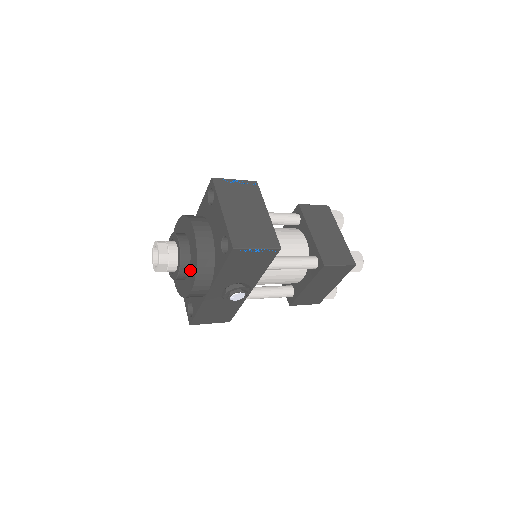
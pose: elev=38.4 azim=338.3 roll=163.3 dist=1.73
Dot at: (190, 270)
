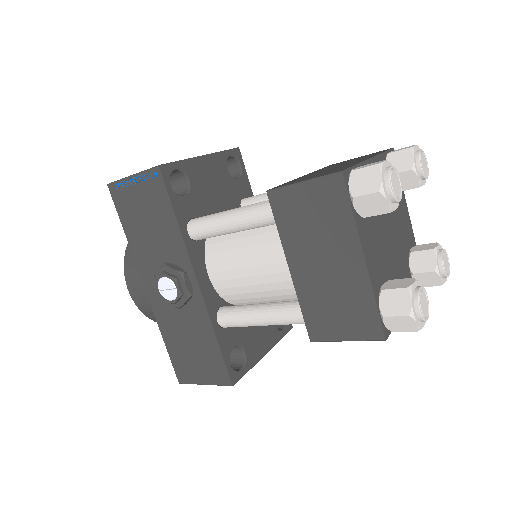
Dot at: occluded
